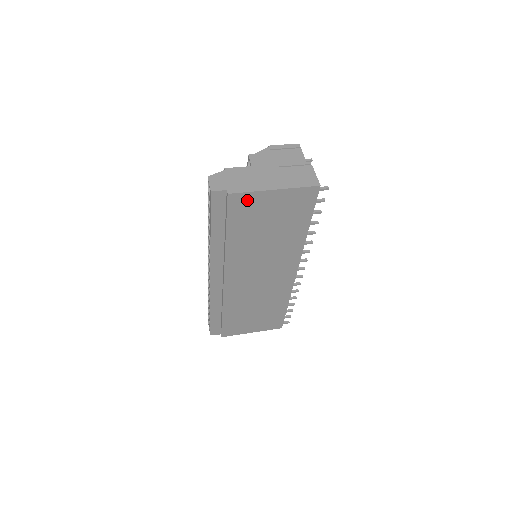
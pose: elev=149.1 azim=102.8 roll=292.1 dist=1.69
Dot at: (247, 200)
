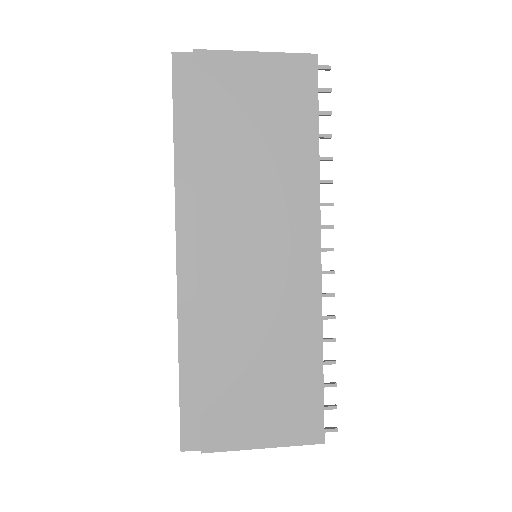
Dot at: (220, 66)
